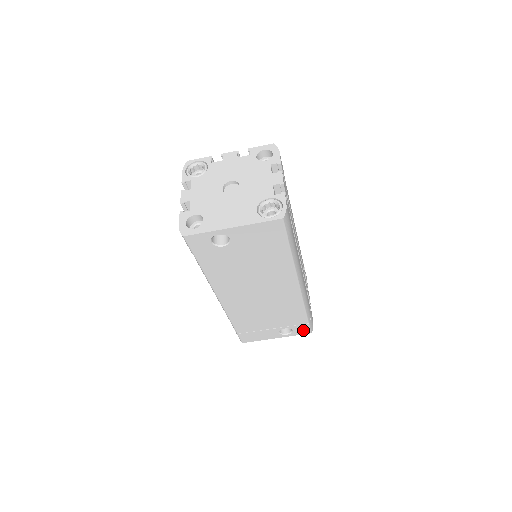
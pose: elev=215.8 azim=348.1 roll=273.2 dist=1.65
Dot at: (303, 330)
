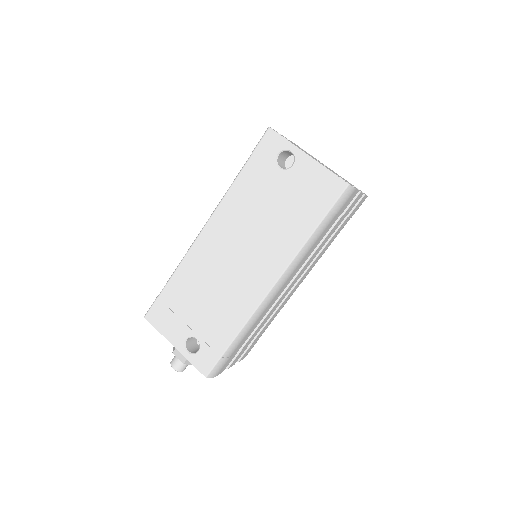
Dot at: (206, 363)
